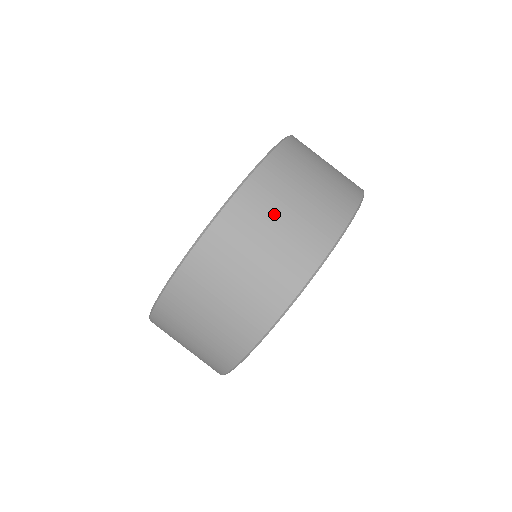
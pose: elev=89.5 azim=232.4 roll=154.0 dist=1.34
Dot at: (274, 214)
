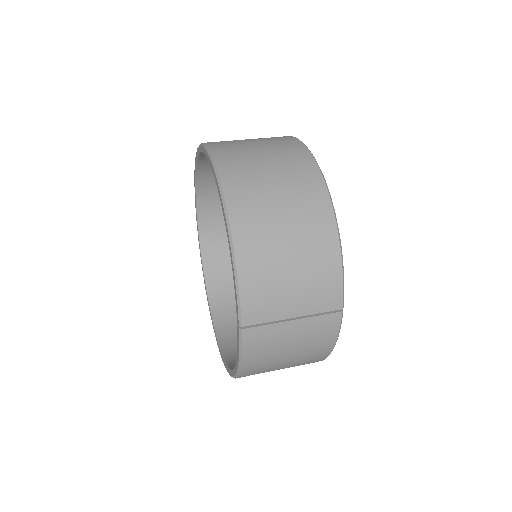
Dot at: occluded
